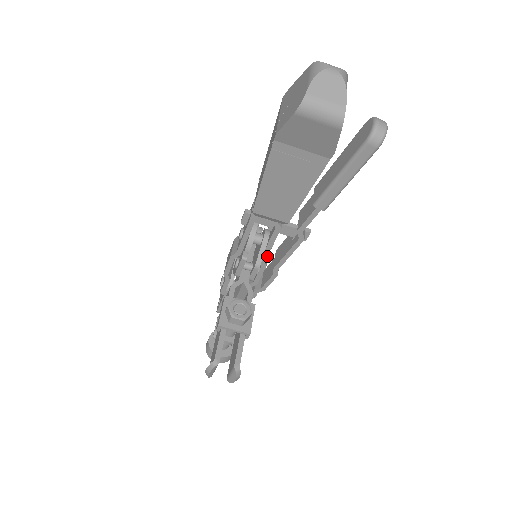
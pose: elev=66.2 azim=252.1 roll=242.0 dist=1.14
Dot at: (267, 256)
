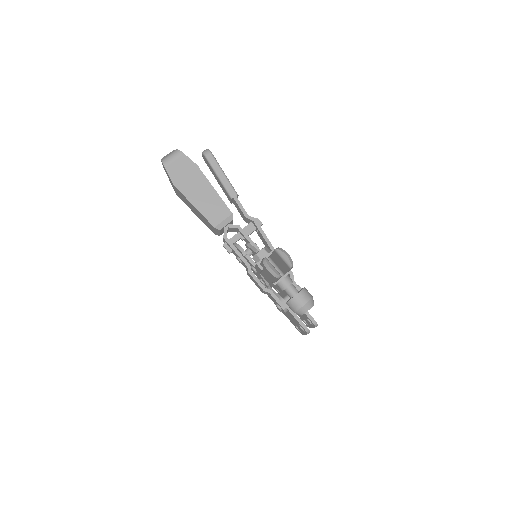
Dot at: occluded
